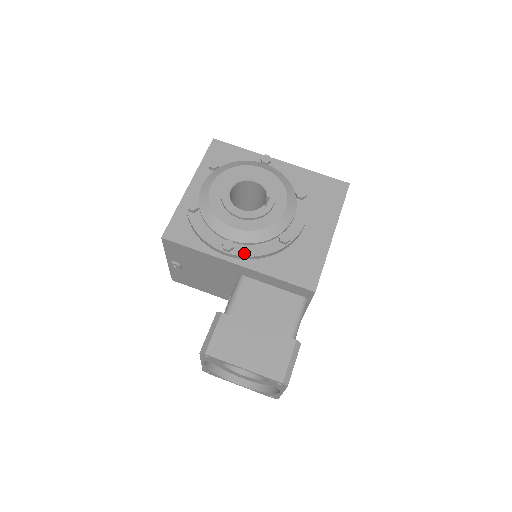
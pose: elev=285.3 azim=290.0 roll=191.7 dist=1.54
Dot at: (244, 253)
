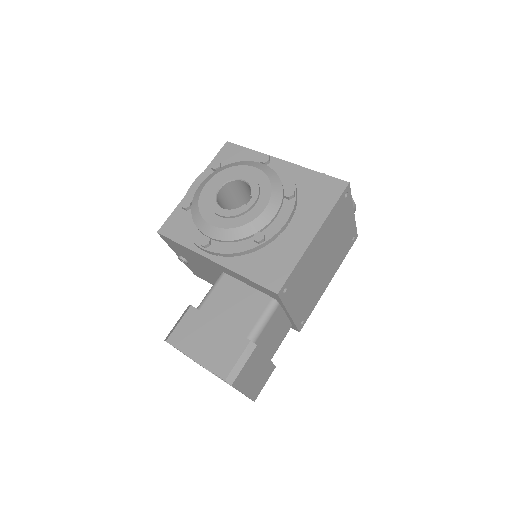
Dot at: (218, 250)
